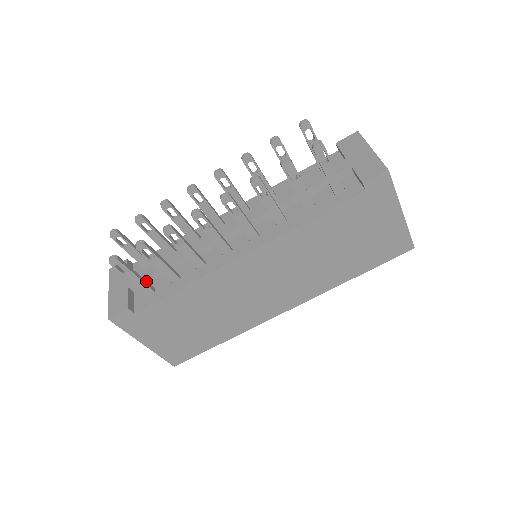
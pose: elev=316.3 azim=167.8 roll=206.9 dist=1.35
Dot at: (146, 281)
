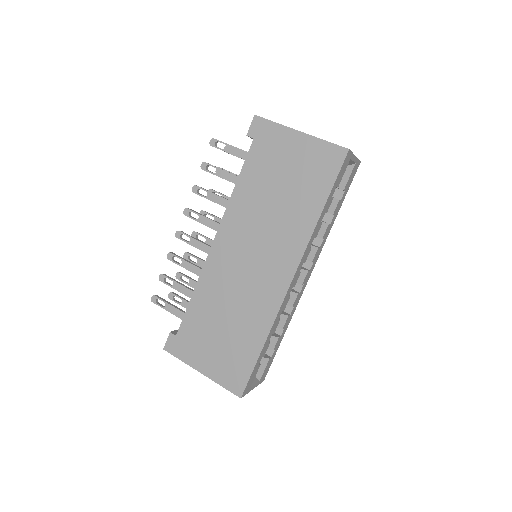
Dot at: occluded
